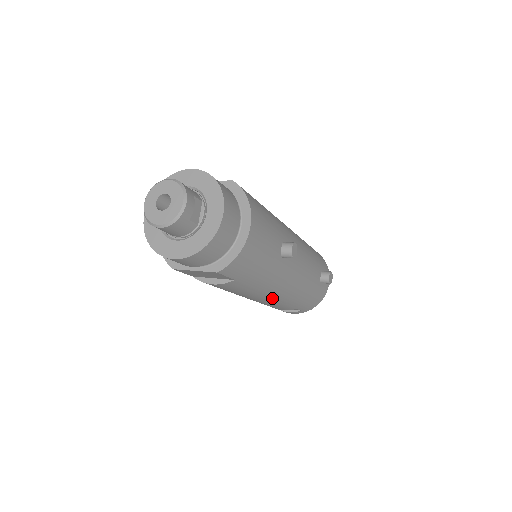
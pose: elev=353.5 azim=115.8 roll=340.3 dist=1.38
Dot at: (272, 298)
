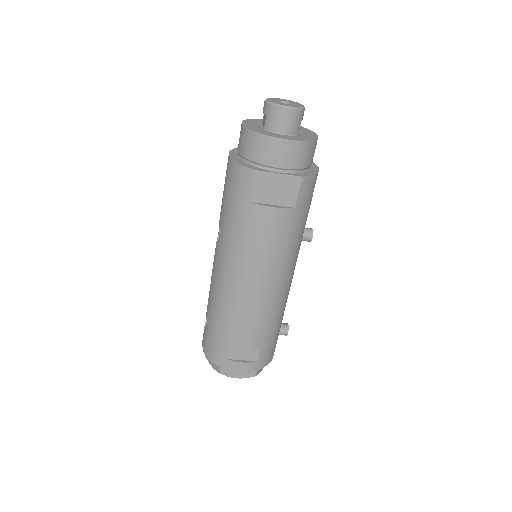
Dot at: (273, 291)
